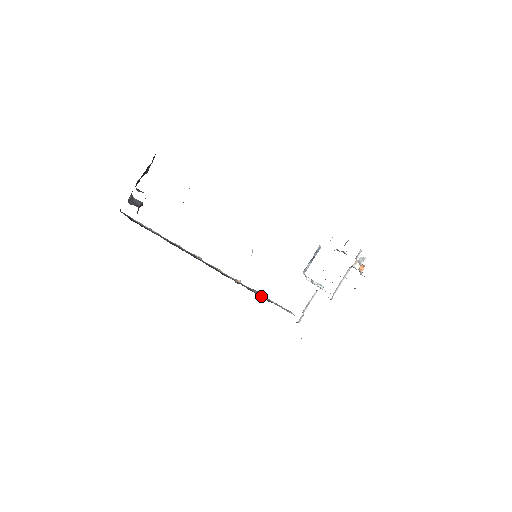
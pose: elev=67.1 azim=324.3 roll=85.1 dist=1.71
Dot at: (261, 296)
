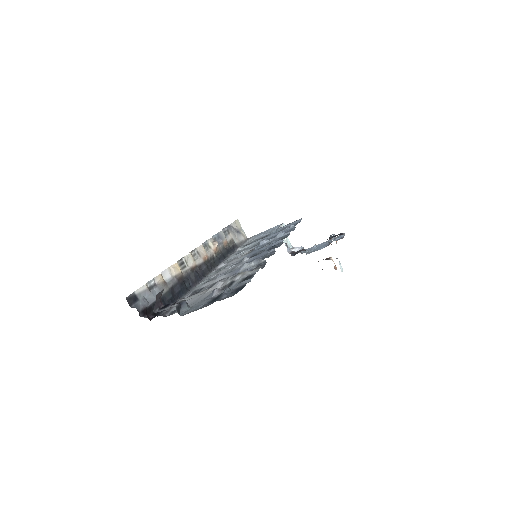
Dot at: (230, 247)
